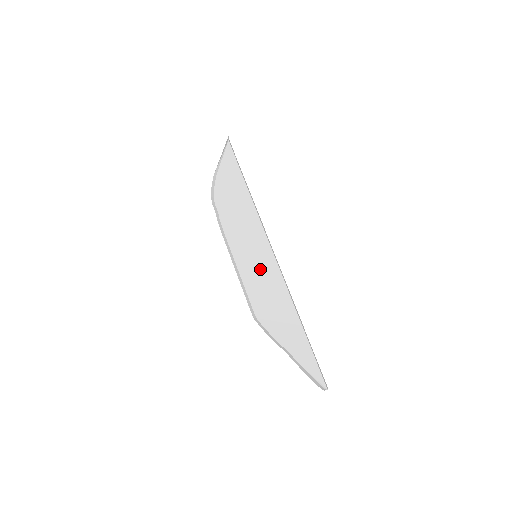
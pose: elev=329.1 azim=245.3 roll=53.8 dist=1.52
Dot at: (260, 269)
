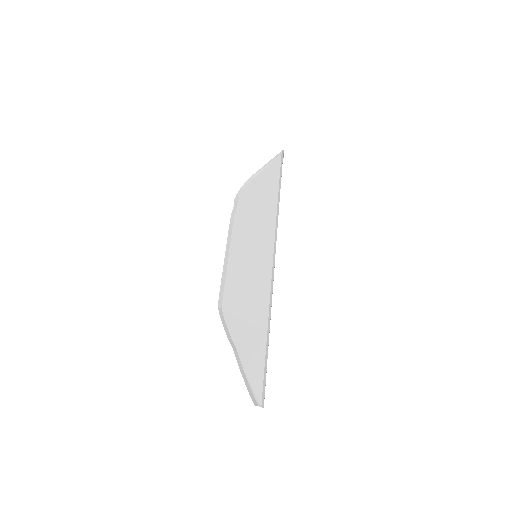
Dot at: (251, 266)
